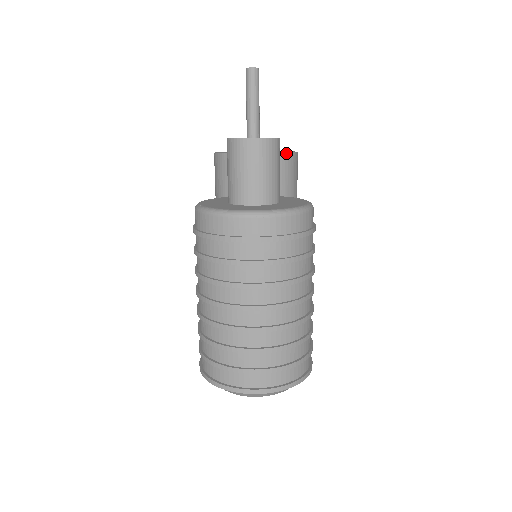
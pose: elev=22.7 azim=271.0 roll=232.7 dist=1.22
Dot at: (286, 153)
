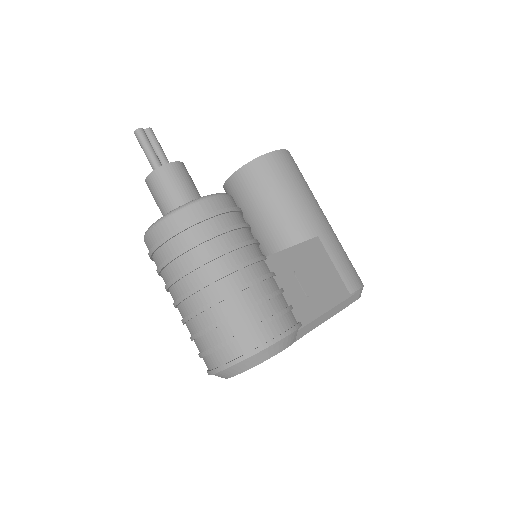
Dot at: (255, 159)
